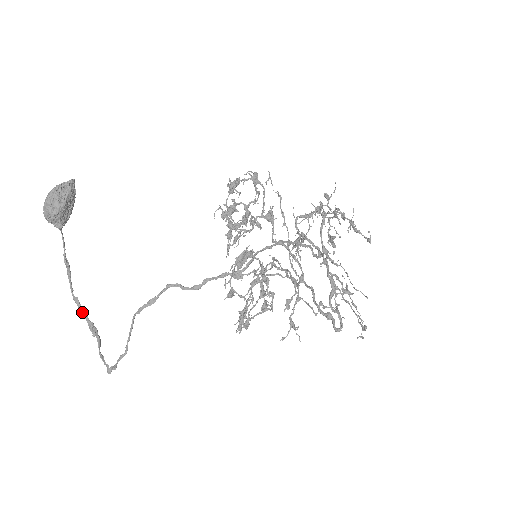
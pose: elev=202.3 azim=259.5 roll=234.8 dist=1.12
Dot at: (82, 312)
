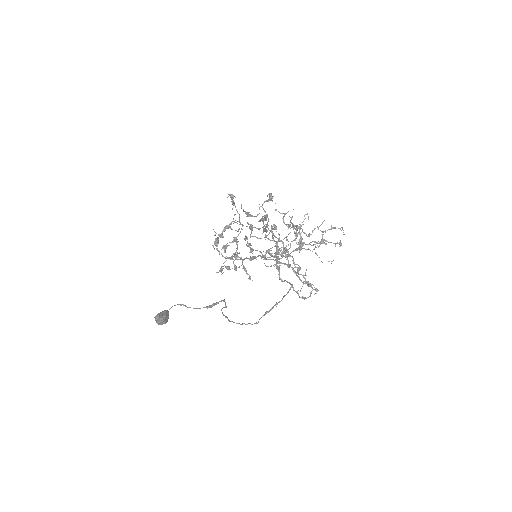
Dot at: occluded
